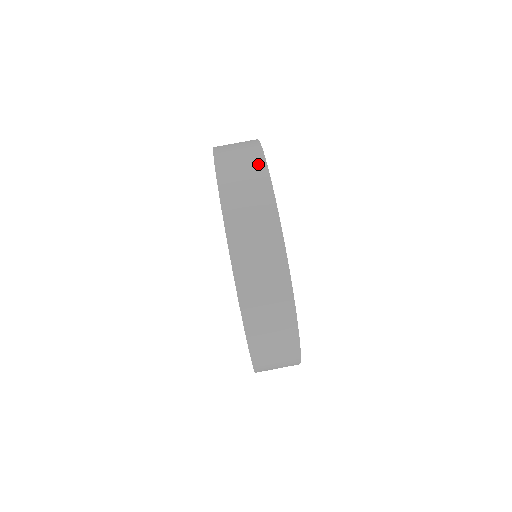
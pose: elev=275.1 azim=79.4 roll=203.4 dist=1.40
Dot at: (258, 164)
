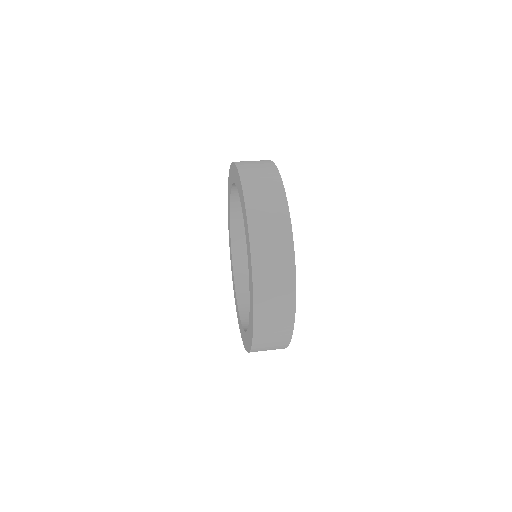
Dot at: (271, 169)
